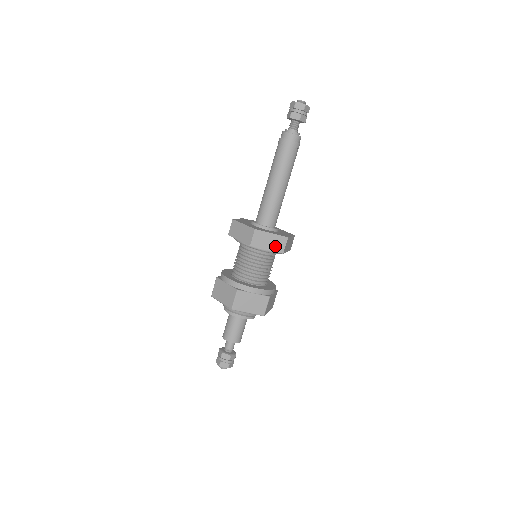
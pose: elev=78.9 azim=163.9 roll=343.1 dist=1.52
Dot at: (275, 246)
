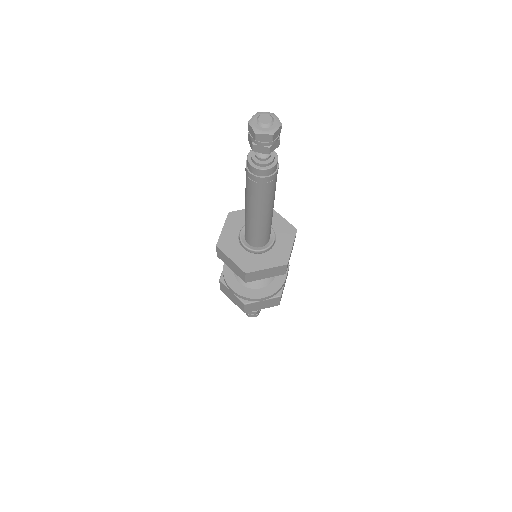
Dot at: (274, 273)
